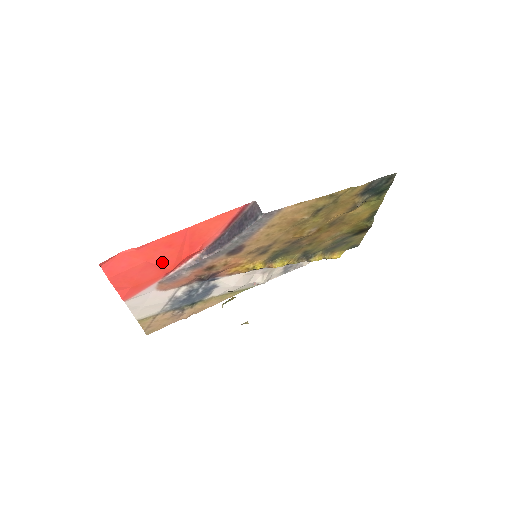
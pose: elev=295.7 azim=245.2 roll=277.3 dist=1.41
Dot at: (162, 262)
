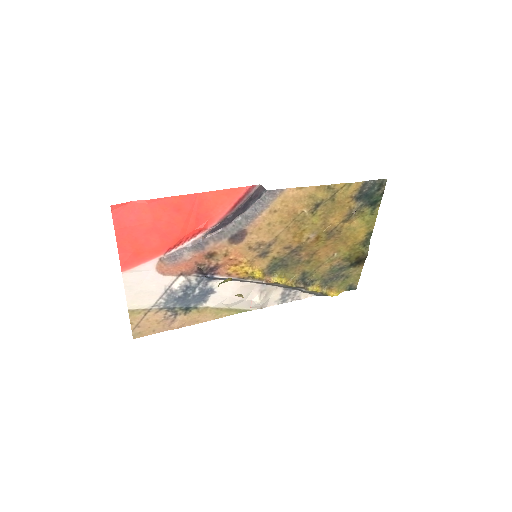
Dot at: (168, 229)
